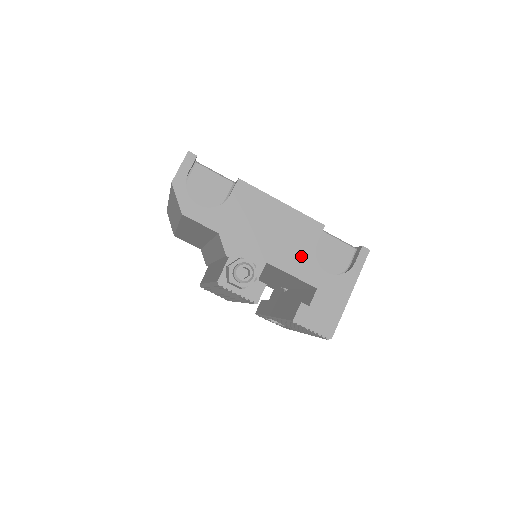
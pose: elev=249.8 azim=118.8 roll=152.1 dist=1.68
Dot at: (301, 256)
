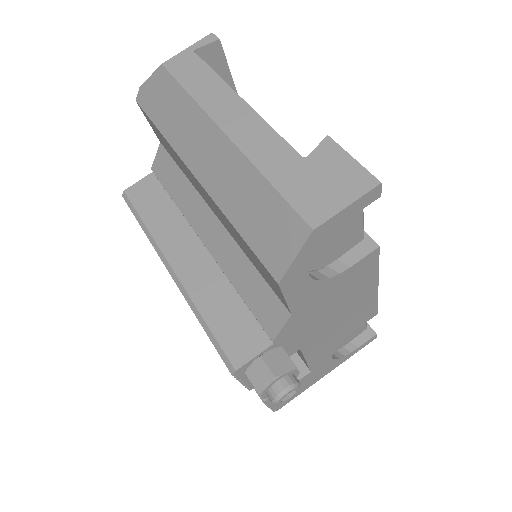
Dot at: (332, 343)
